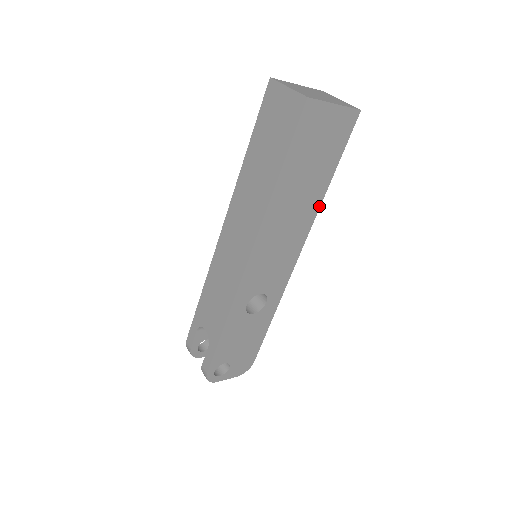
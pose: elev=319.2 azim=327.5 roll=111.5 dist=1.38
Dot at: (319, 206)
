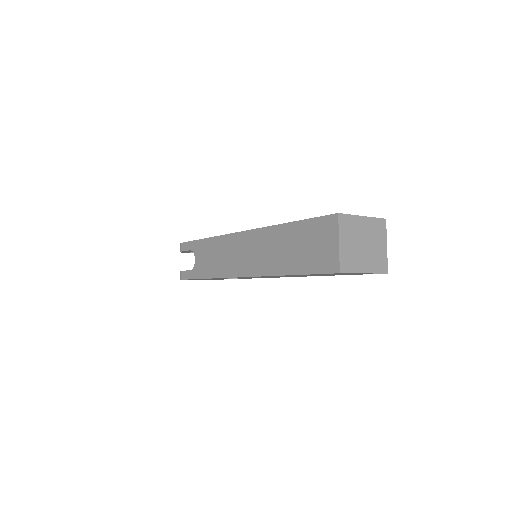
Dot at: occluded
